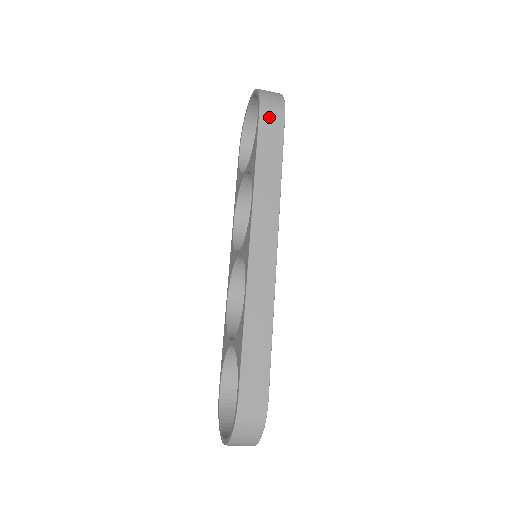
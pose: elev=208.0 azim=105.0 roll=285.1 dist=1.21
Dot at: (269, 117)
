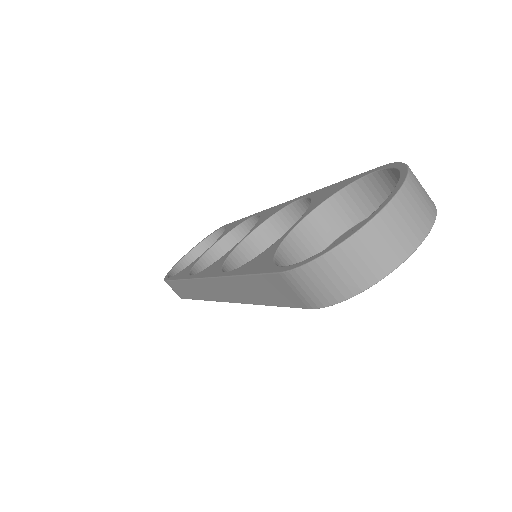
Dot at: occluded
